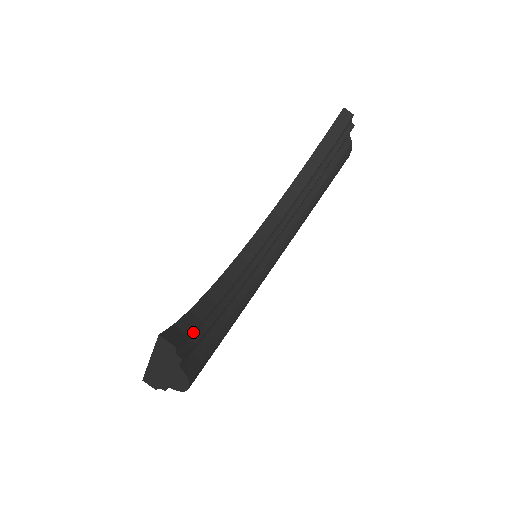
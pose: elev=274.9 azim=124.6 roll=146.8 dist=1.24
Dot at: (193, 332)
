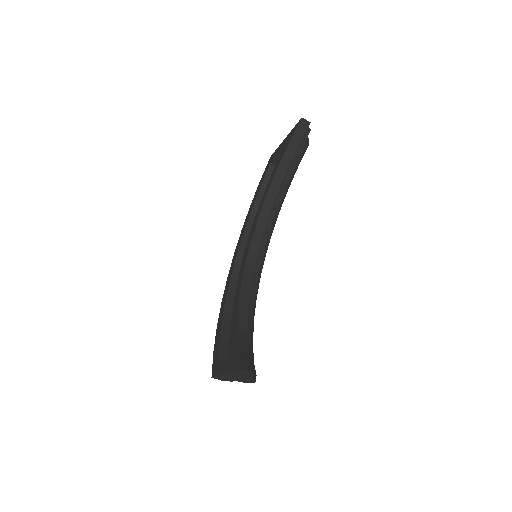
Dot at: (248, 347)
